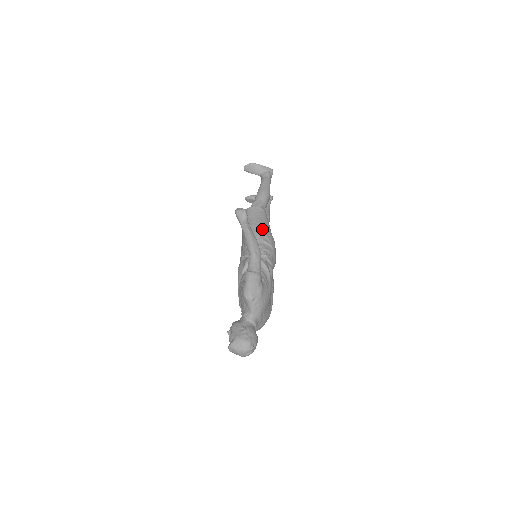
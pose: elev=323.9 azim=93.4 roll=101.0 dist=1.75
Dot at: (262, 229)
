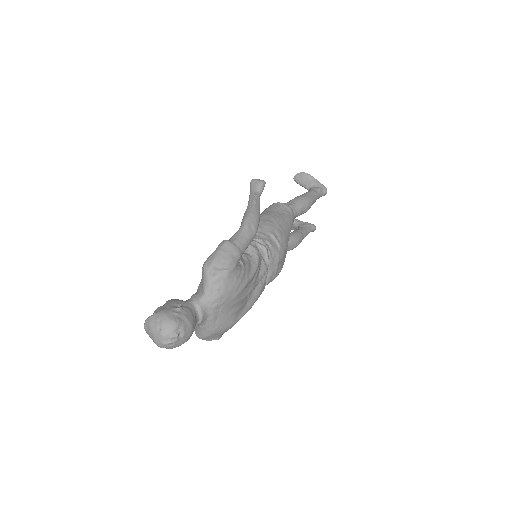
Dot at: (277, 223)
